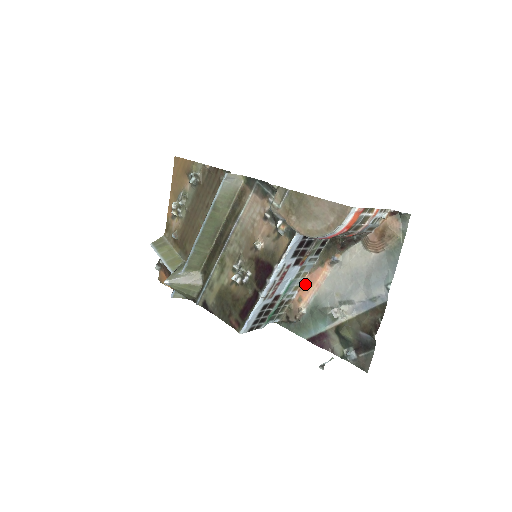
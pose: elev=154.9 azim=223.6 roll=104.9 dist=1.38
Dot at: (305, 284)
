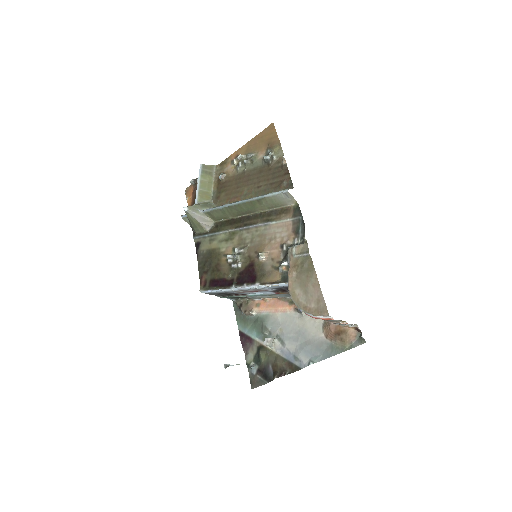
Dot at: (270, 301)
